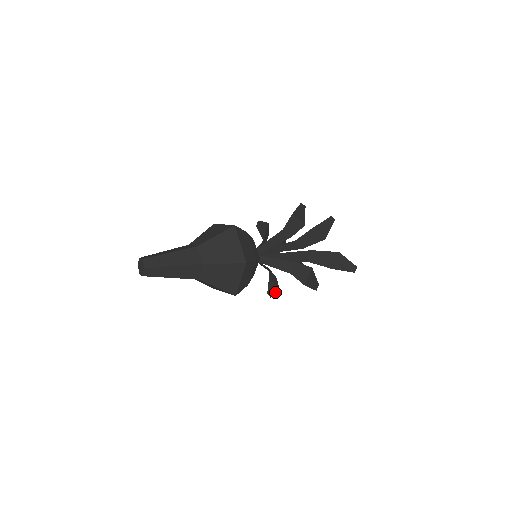
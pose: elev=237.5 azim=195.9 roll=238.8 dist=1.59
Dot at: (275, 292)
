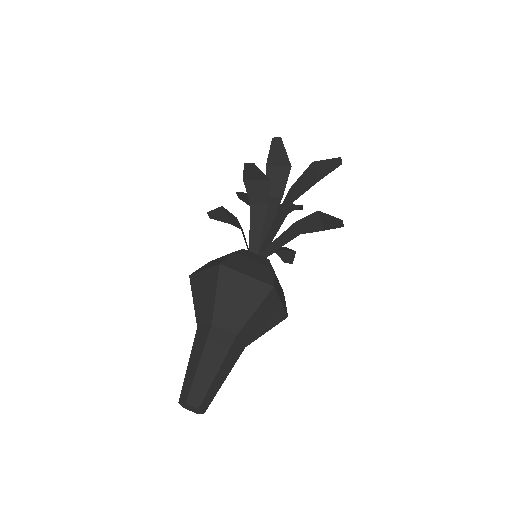
Dot at: (293, 257)
